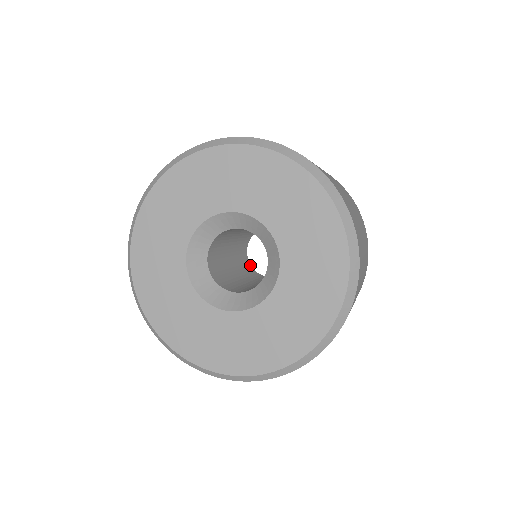
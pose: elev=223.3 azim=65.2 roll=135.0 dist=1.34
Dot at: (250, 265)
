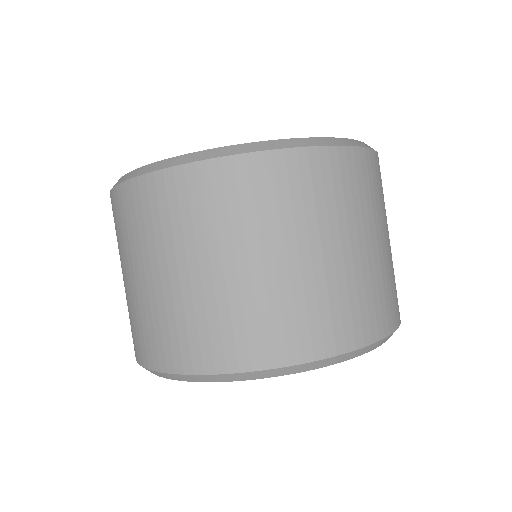
Dot at: occluded
